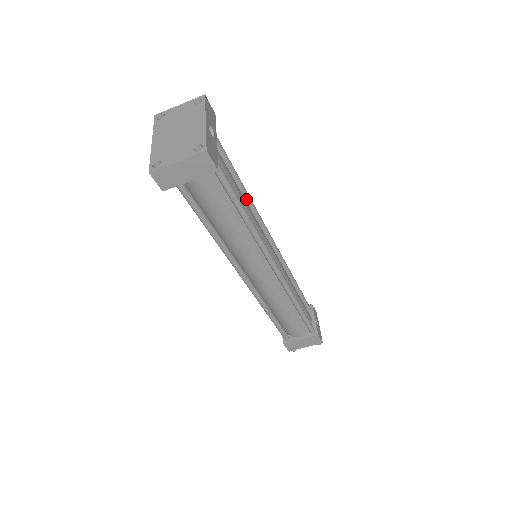
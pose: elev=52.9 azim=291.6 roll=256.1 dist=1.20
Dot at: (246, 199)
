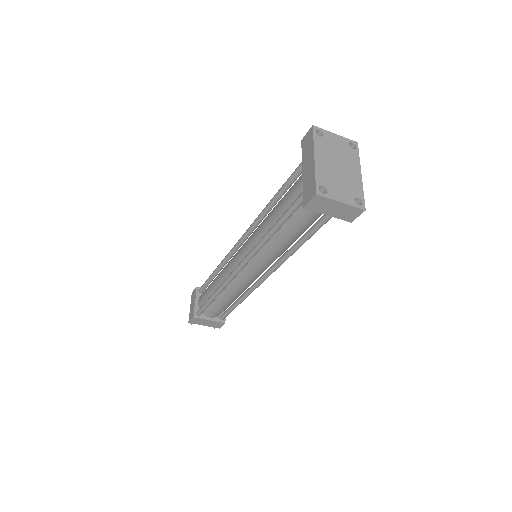
Dot at: occluded
